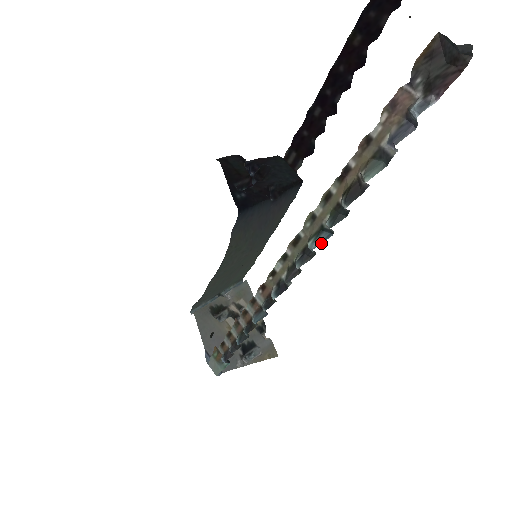
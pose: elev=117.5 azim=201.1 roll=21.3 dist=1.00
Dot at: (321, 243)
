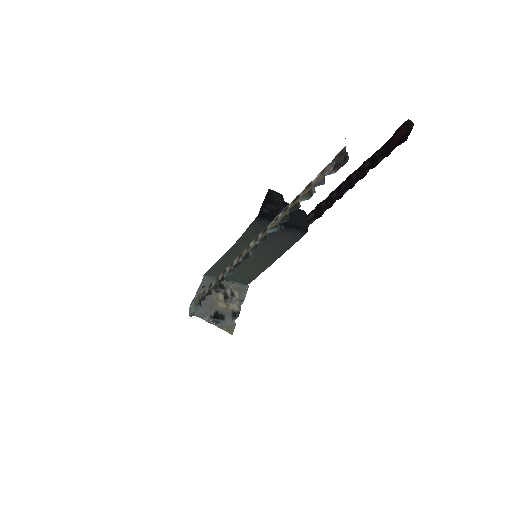
Dot at: occluded
